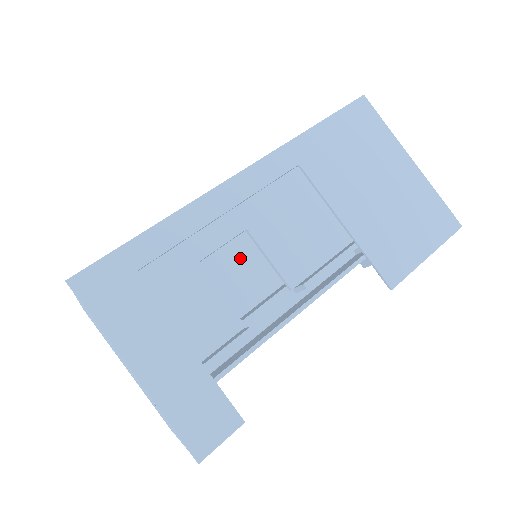
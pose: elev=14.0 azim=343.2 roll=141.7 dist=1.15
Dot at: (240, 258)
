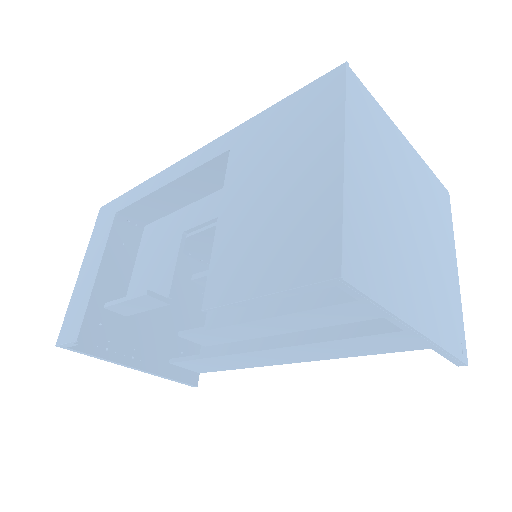
Dot at: occluded
